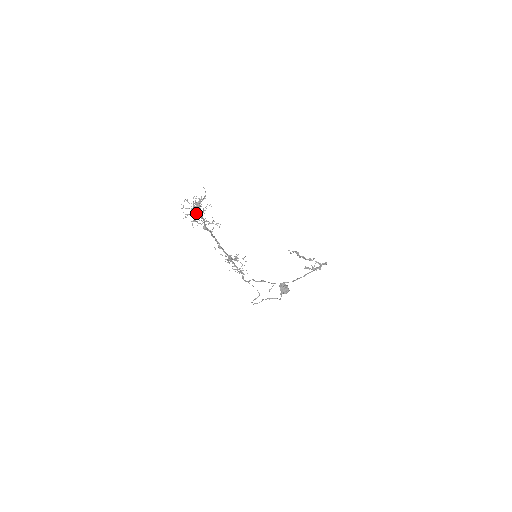
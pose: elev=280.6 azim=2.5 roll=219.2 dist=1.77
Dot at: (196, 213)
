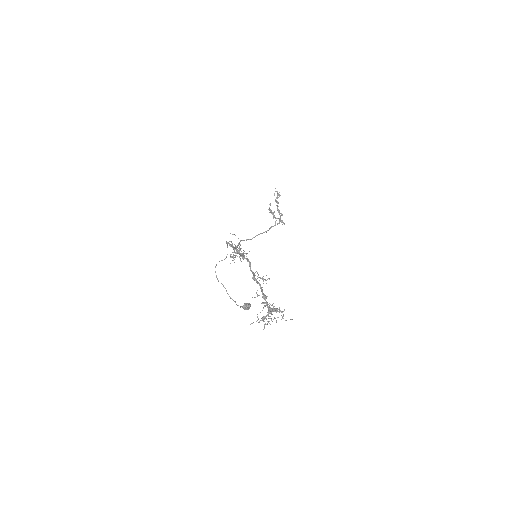
Dot at: (266, 324)
